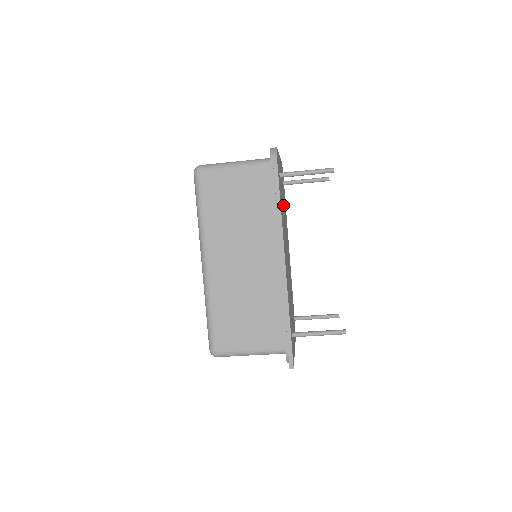
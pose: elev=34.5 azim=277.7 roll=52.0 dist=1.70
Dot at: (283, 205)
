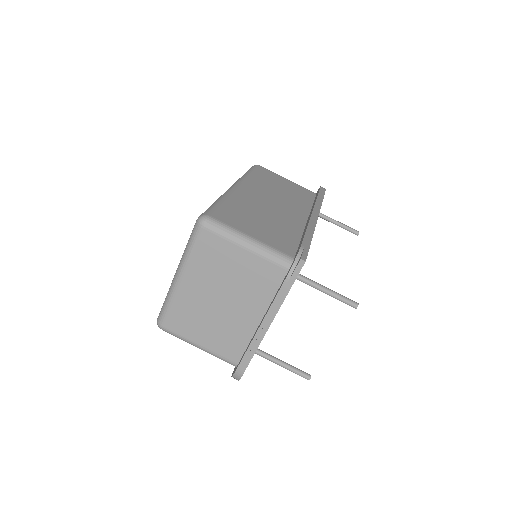
Dot at: occluded
